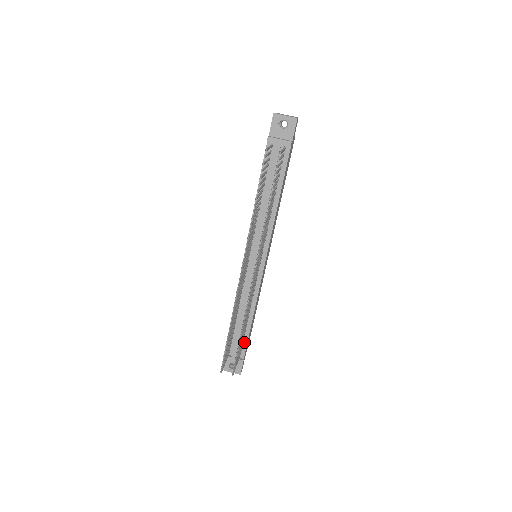
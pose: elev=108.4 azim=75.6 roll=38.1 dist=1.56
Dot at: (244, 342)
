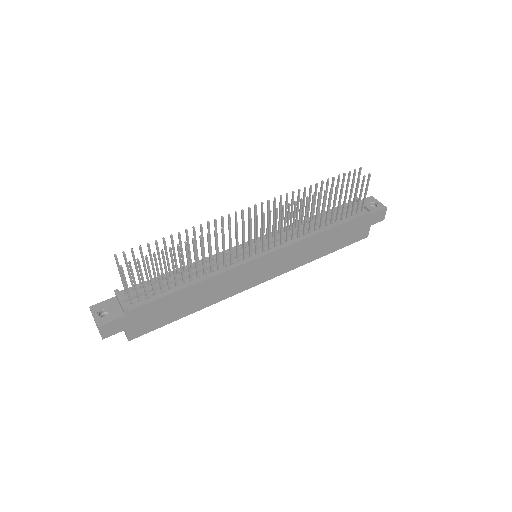
Dot at: (153, 297)
